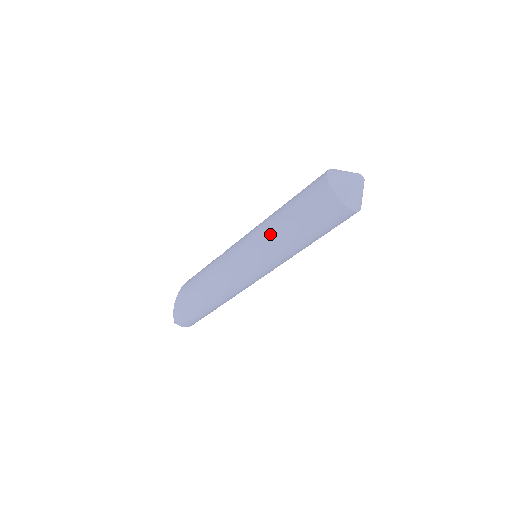
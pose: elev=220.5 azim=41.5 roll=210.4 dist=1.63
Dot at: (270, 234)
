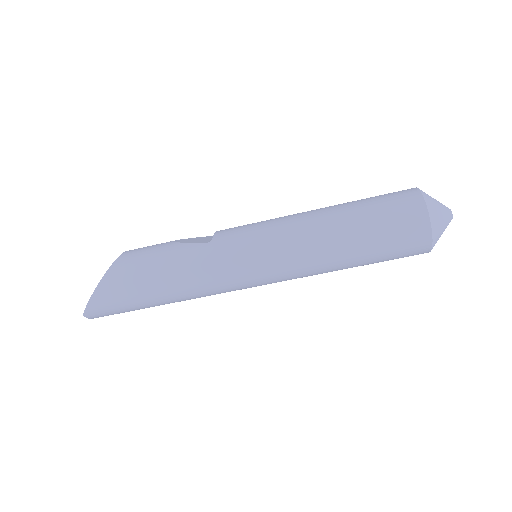
Dot at: (314, 250)
